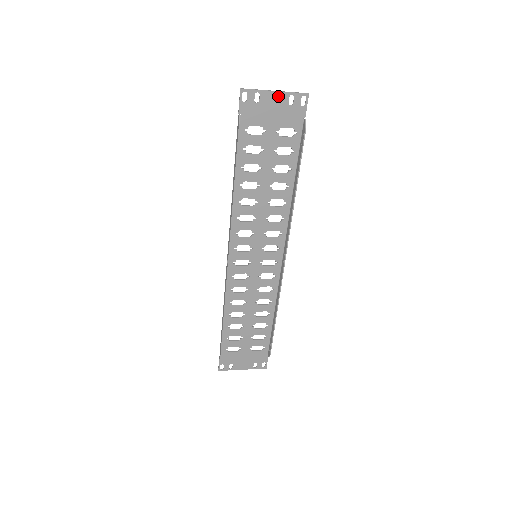
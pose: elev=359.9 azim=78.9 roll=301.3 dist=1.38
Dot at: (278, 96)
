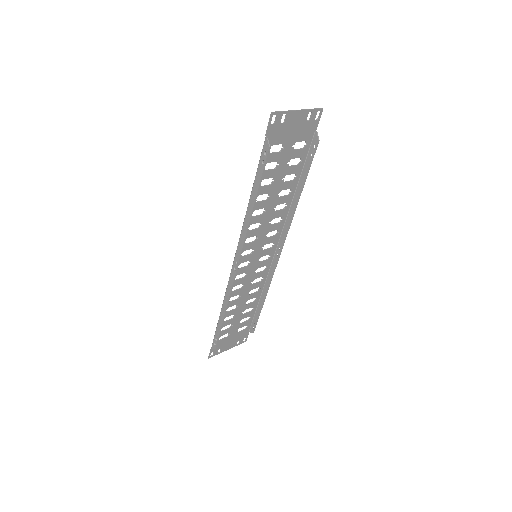
Dot at: (300, 114)
